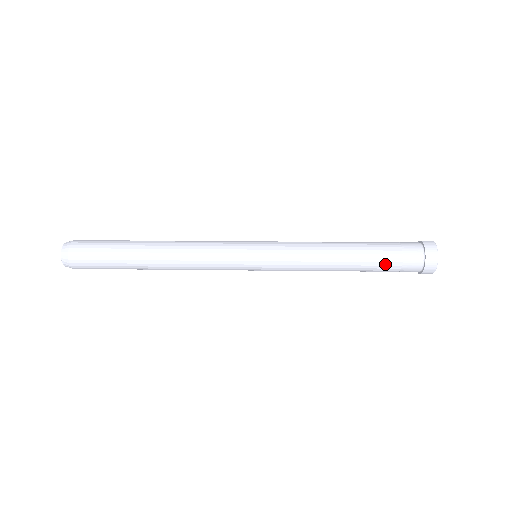
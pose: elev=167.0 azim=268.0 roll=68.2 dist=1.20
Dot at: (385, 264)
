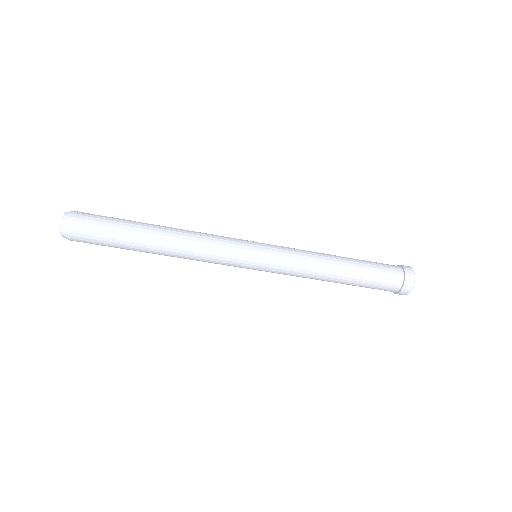
Dot at: (372, 272)
